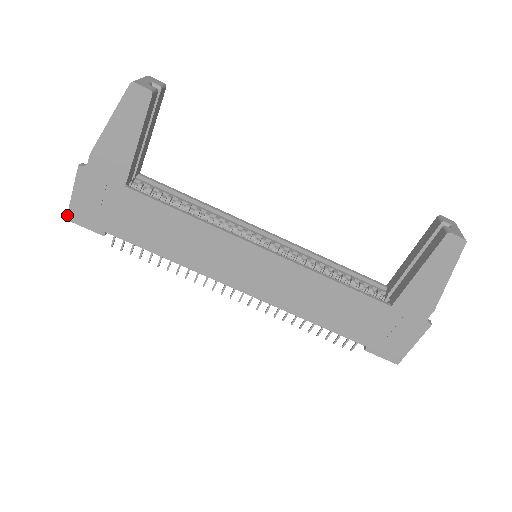
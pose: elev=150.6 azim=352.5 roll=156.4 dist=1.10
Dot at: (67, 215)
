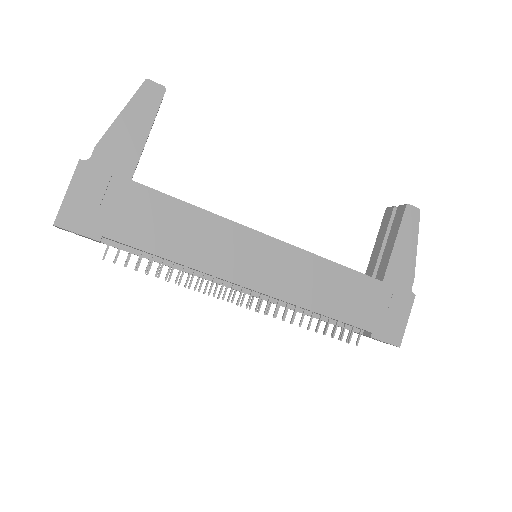
Dot at: (55, 219)
